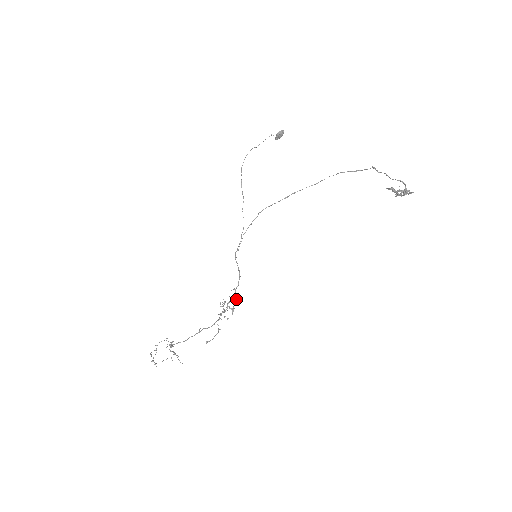
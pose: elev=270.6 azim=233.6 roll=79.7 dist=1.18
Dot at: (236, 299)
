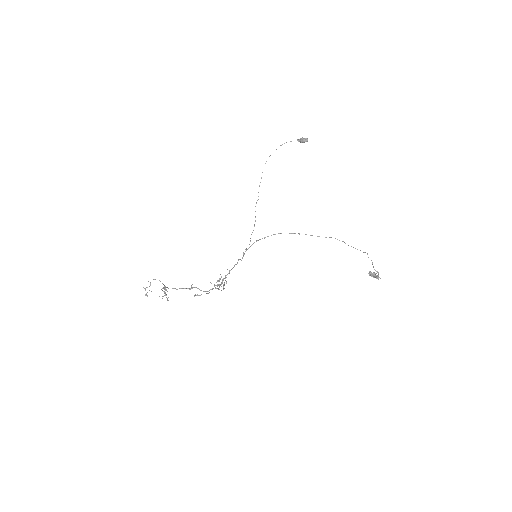
Dot at: occluded
